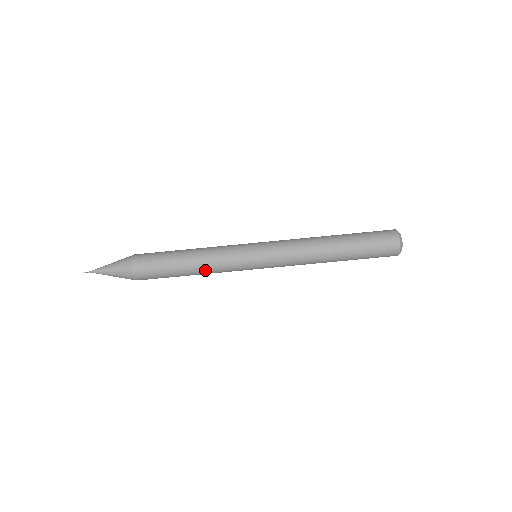
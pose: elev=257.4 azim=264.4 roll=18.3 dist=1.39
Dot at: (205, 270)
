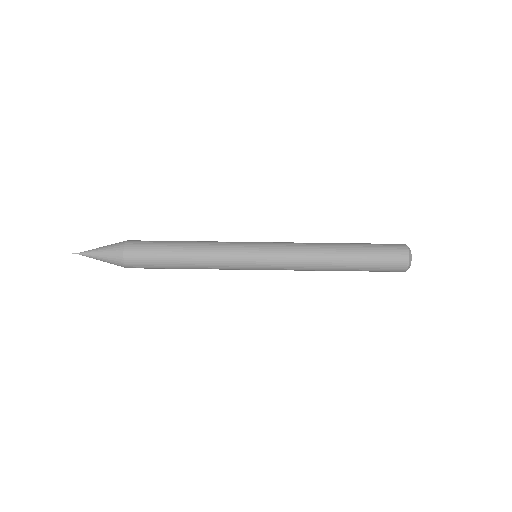
Dot at: (201, 265)
